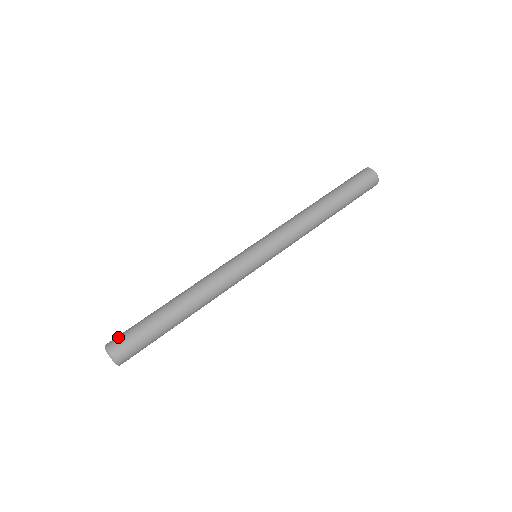
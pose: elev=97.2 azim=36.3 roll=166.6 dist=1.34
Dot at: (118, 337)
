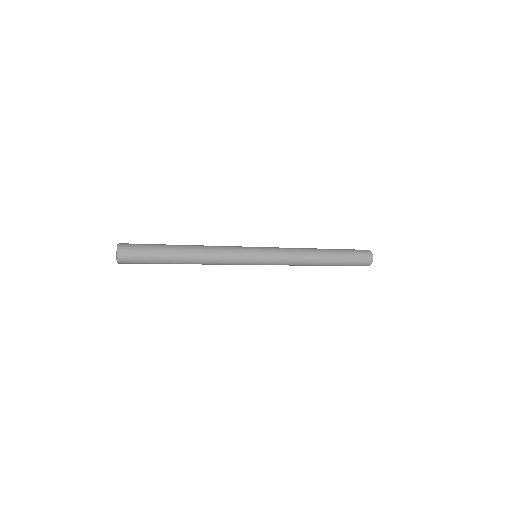
Dot at: (131, 247)
